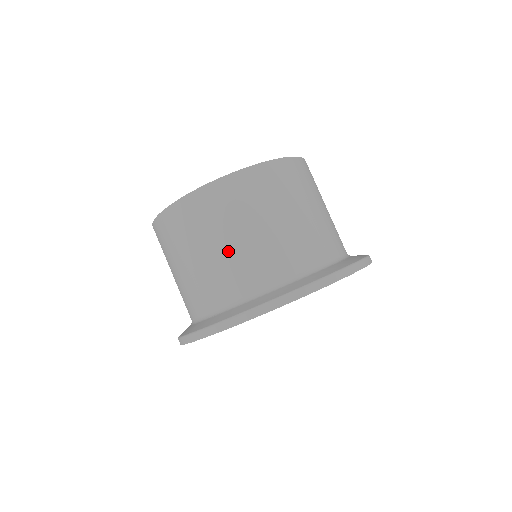
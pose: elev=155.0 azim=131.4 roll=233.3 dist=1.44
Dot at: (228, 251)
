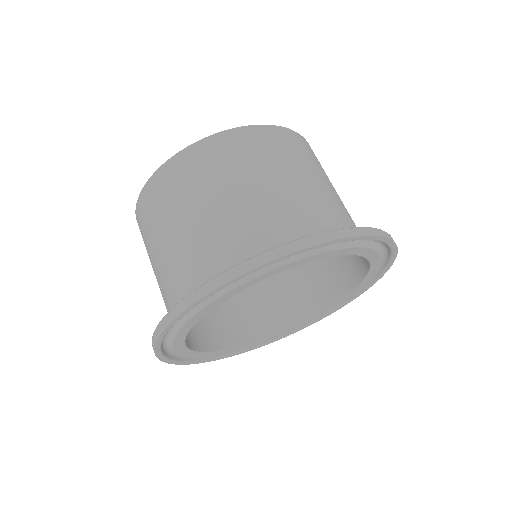
Dot at: (259, 192)
